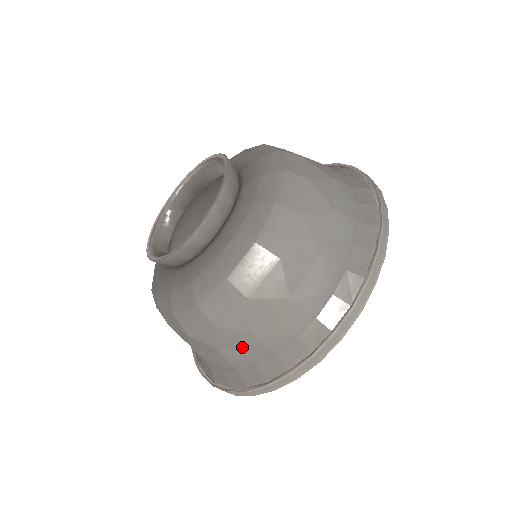
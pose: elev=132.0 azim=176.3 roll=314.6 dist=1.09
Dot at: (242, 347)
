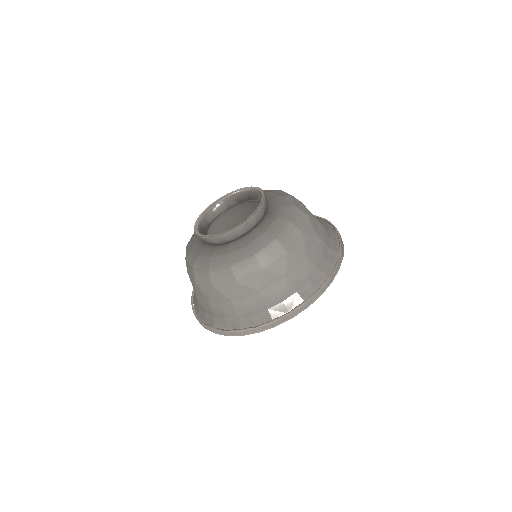
Dot at: (203, 300)
